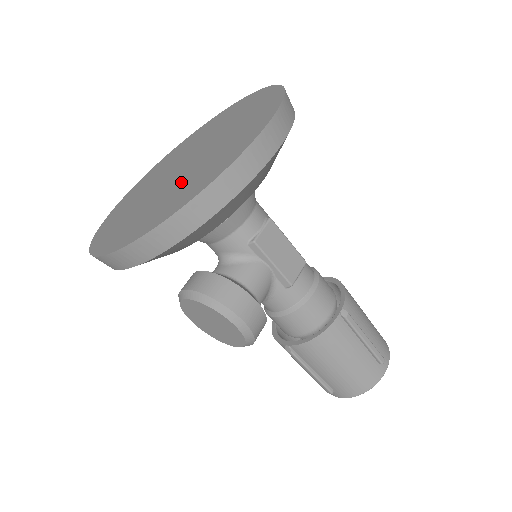
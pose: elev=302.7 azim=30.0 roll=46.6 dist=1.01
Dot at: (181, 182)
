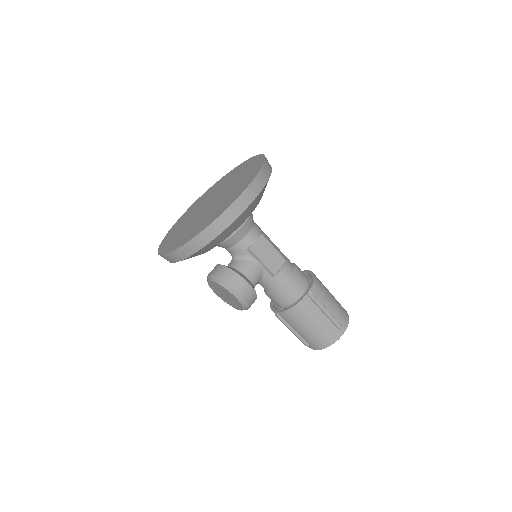
Dot at: (205, 216)
